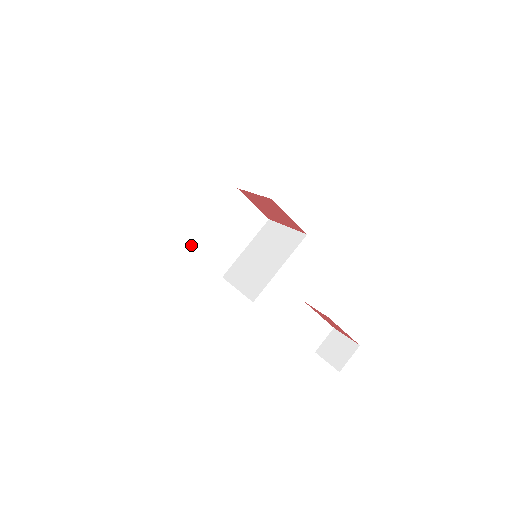
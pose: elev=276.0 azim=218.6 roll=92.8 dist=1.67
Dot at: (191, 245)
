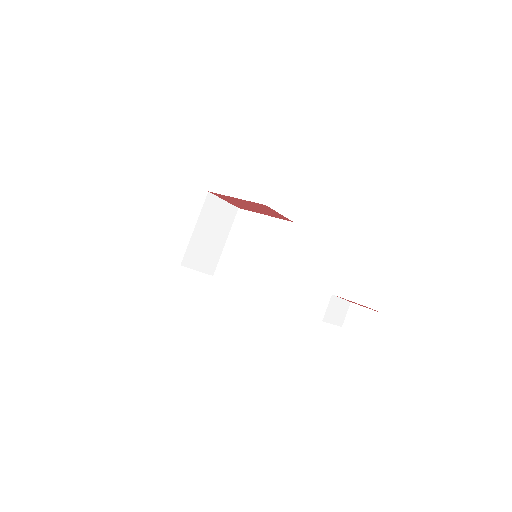
Dot at: (183, 260)
